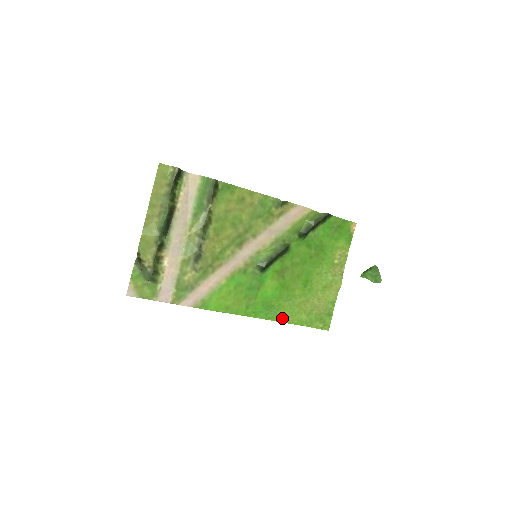
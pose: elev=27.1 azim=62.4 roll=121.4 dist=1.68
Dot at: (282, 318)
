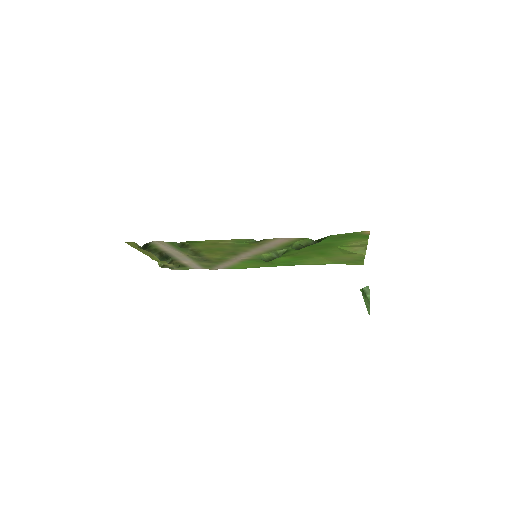
Dot at: (308, 264)
